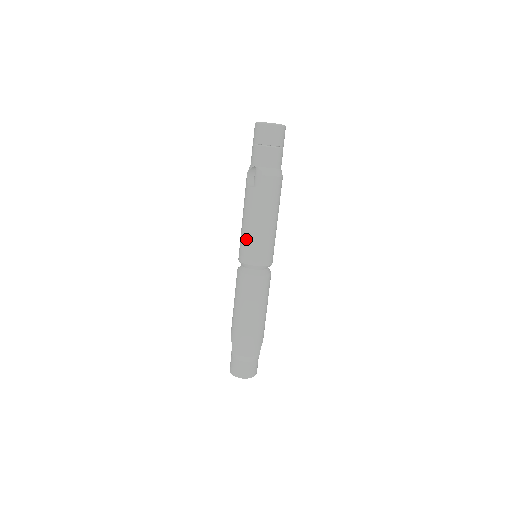
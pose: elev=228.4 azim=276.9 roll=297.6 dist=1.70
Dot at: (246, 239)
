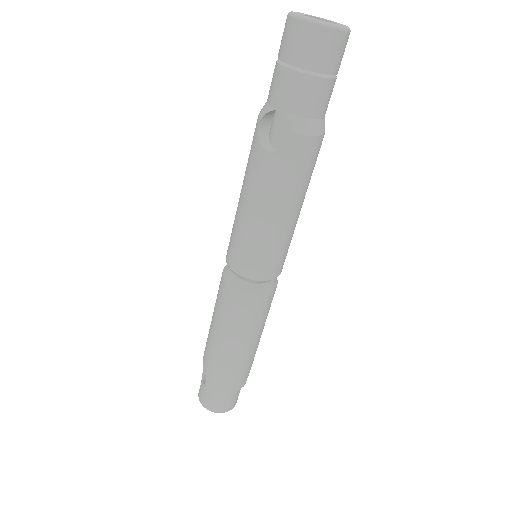
Dot at: (246, 238)
